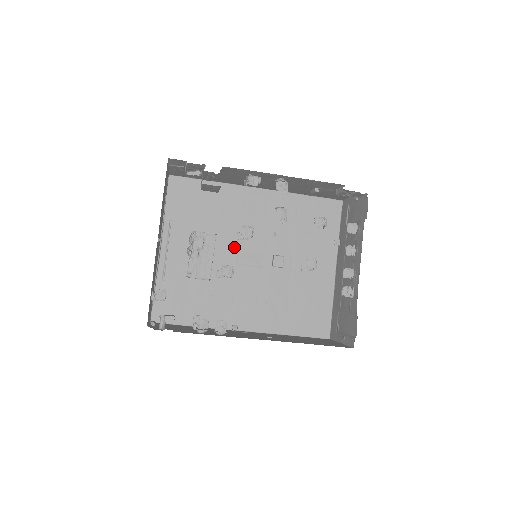
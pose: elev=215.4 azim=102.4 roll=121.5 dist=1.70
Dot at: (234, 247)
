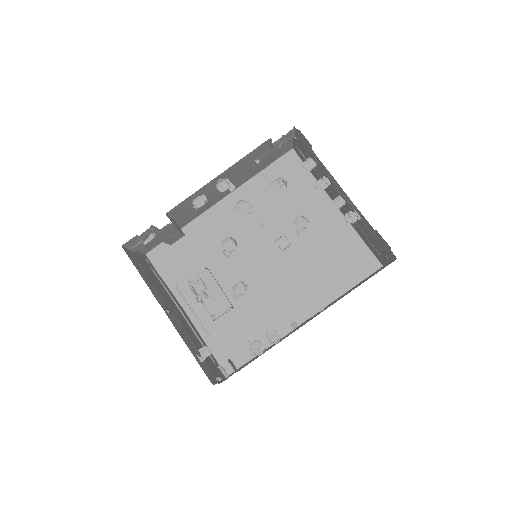
Dot at: (240, 263)
